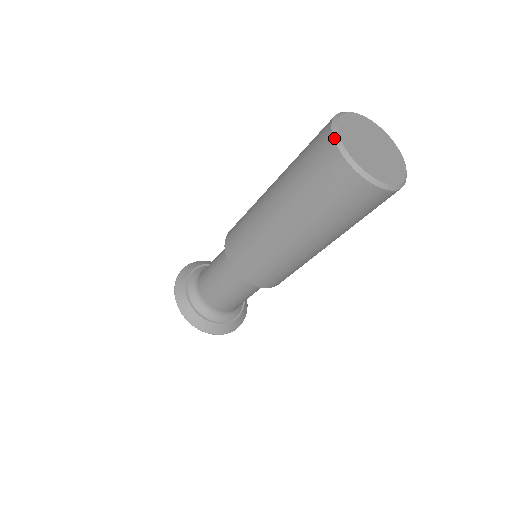
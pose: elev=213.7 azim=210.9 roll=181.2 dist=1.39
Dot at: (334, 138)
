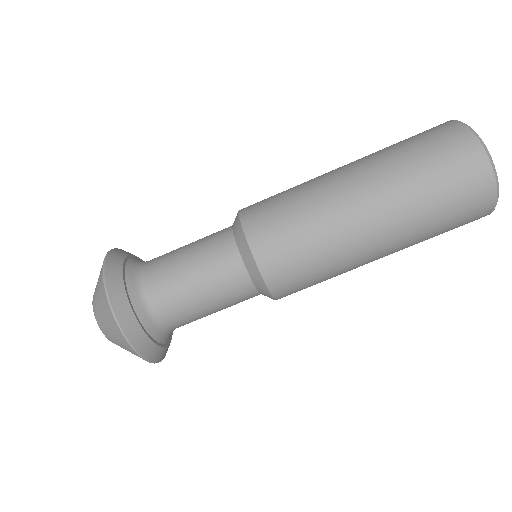
Dot at: (469, 127)
